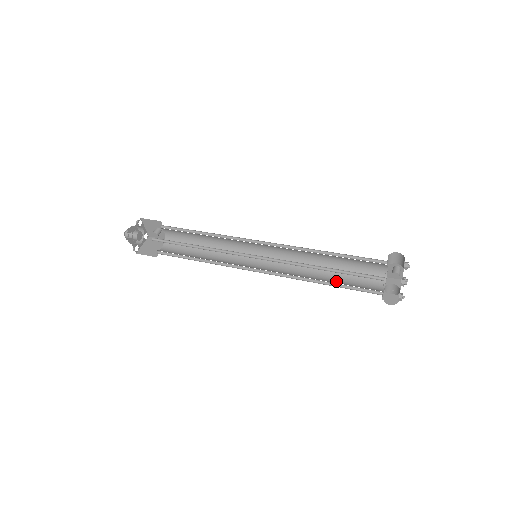
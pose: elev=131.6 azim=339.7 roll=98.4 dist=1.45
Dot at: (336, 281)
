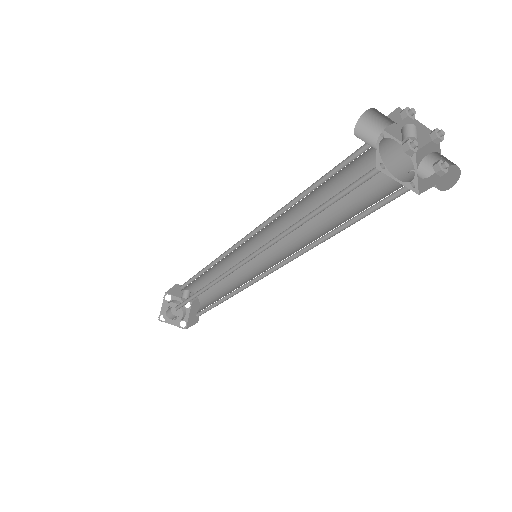
Dot at: (350, 216)
